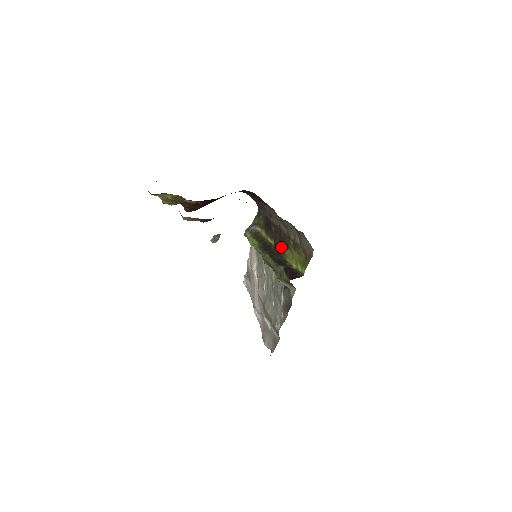
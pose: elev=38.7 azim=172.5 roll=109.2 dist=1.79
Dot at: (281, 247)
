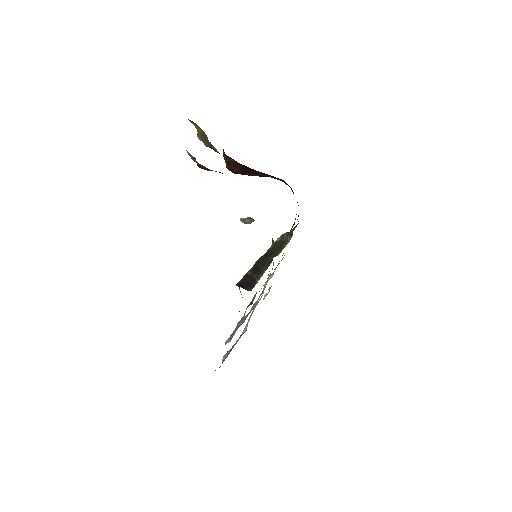
Dot at: occluded
